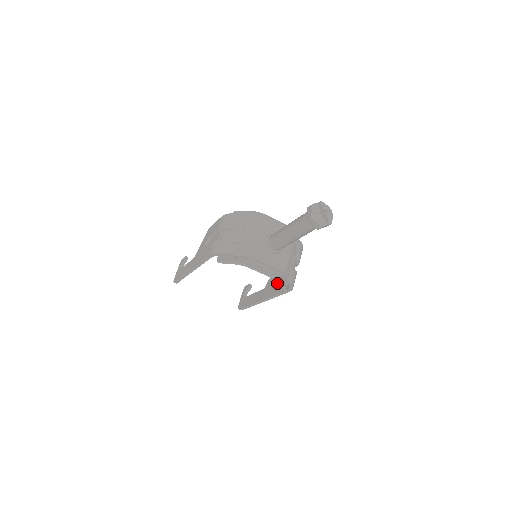
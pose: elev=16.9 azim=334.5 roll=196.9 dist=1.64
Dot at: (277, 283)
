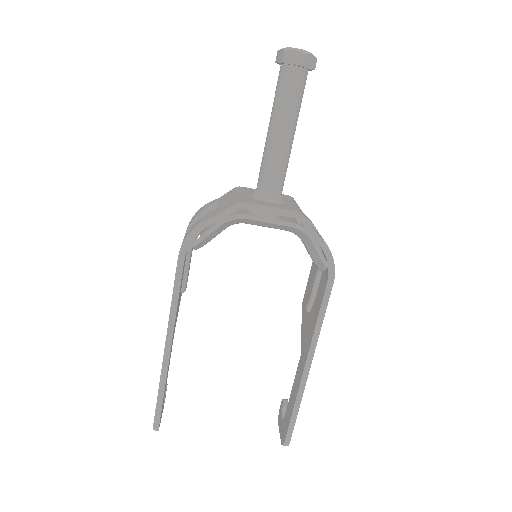
Dot at: (312, 309)
